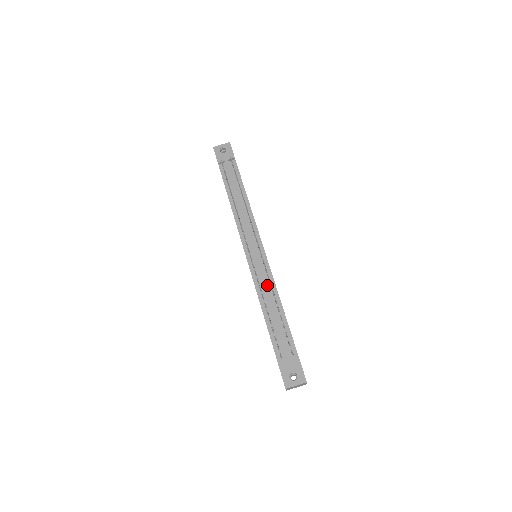
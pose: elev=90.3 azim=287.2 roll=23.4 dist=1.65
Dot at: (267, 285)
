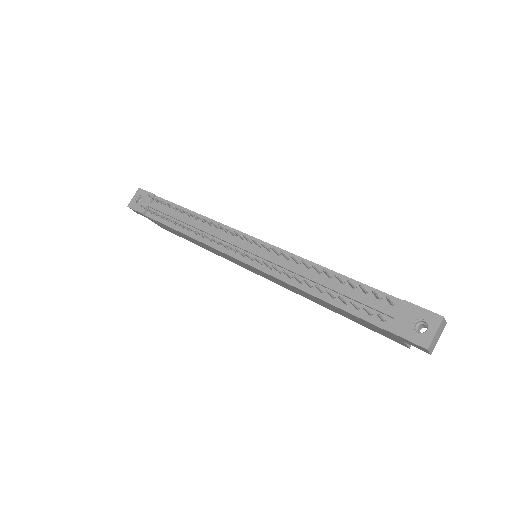
Dot at: (292, 266)
